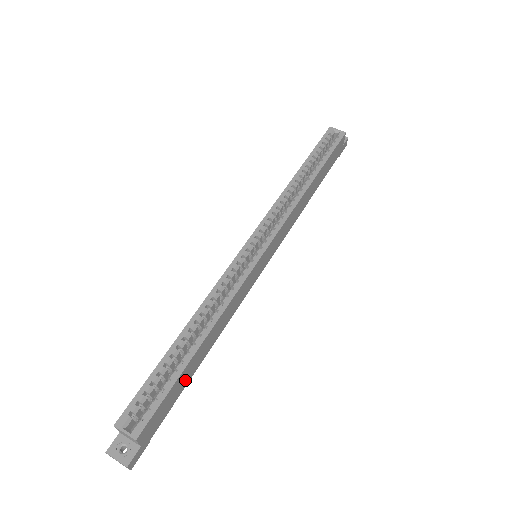
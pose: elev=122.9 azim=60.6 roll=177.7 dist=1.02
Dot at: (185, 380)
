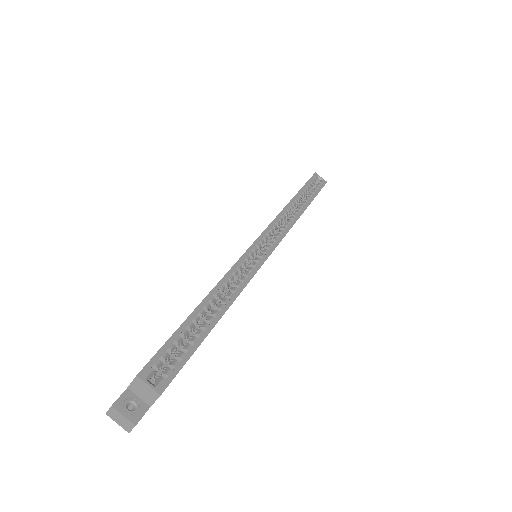
Dot at: occluded
